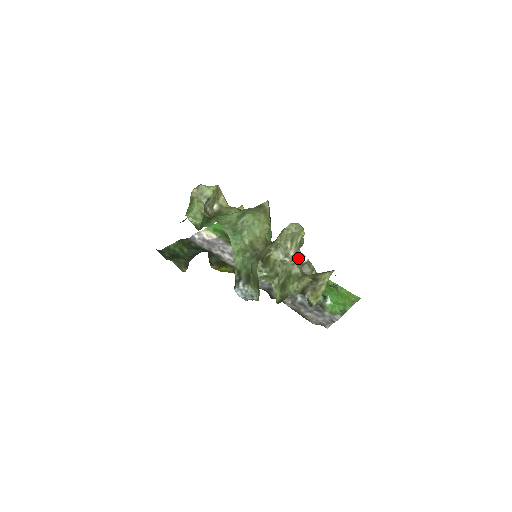
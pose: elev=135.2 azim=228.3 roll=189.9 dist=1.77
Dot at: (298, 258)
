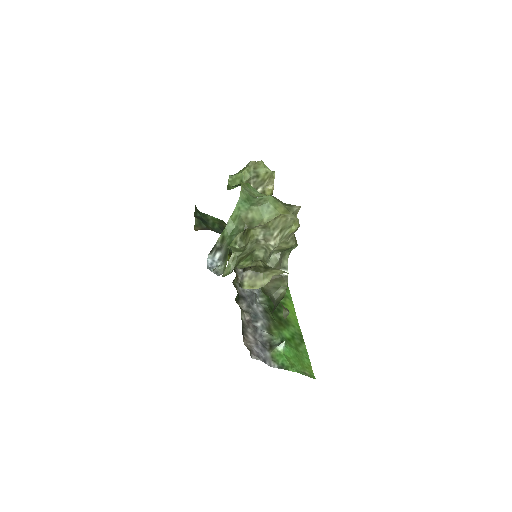
Dot at: (278, 260)
